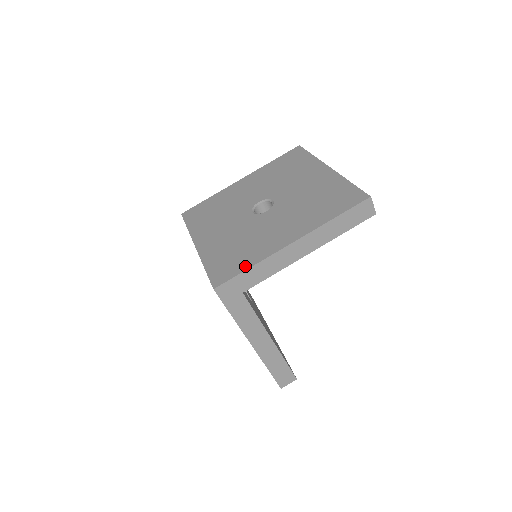
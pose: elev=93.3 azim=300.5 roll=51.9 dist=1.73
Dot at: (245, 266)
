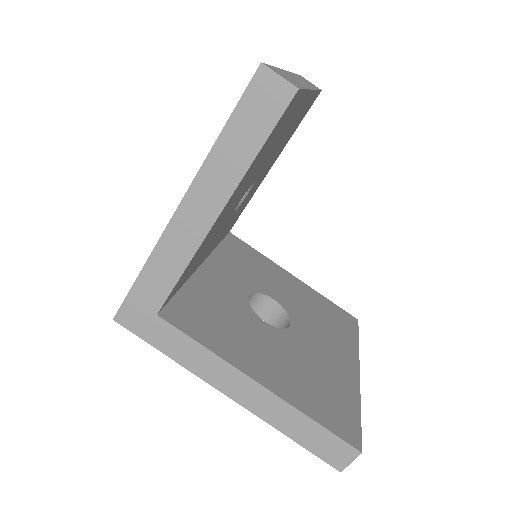
Dot at: occluded
